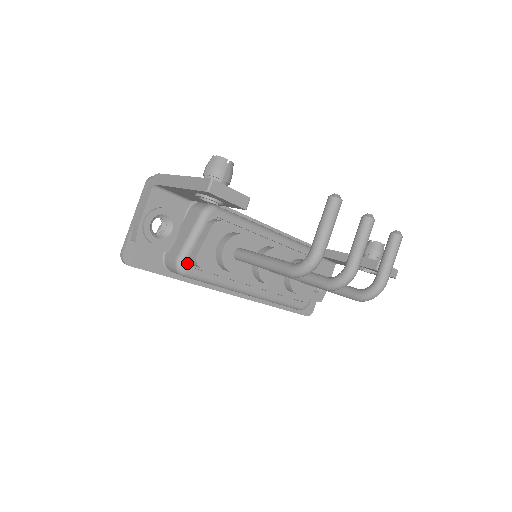
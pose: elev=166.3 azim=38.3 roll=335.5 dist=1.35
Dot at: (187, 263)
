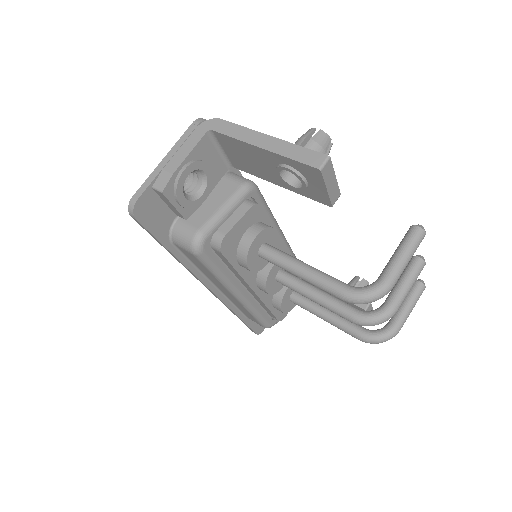
Dot at: (208, 241)
